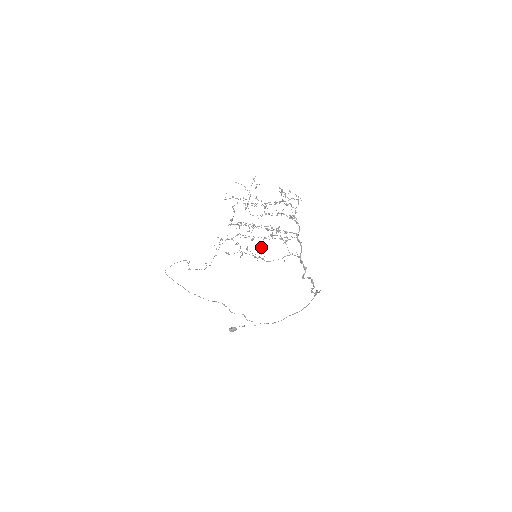
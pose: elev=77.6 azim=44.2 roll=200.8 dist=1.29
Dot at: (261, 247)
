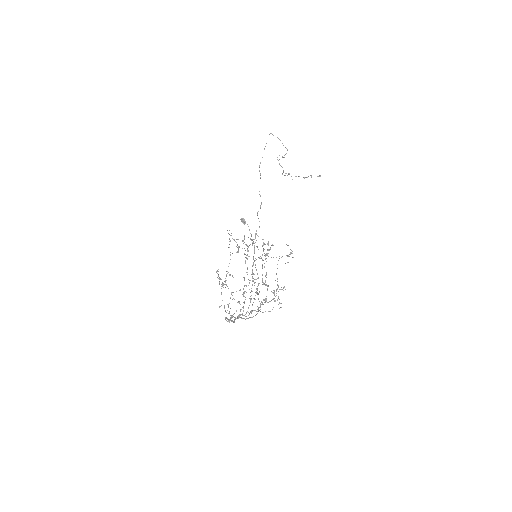
Dot at: (222, 284)
